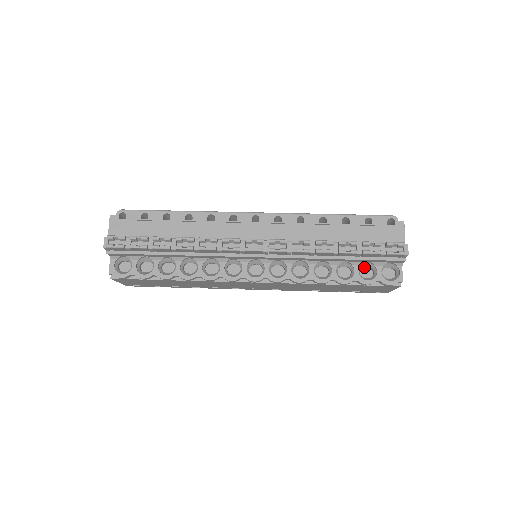
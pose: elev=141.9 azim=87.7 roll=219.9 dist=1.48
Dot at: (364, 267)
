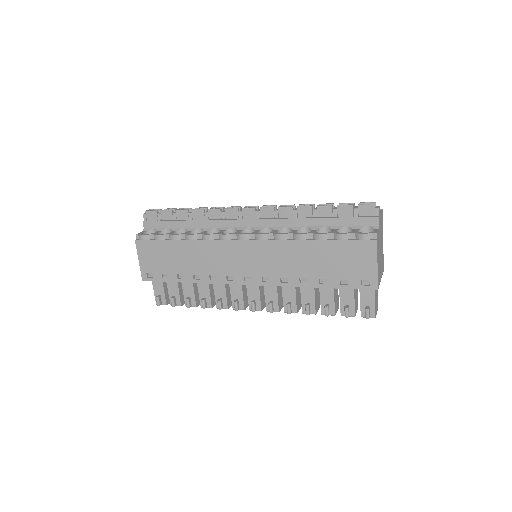
Dot at: occluded
